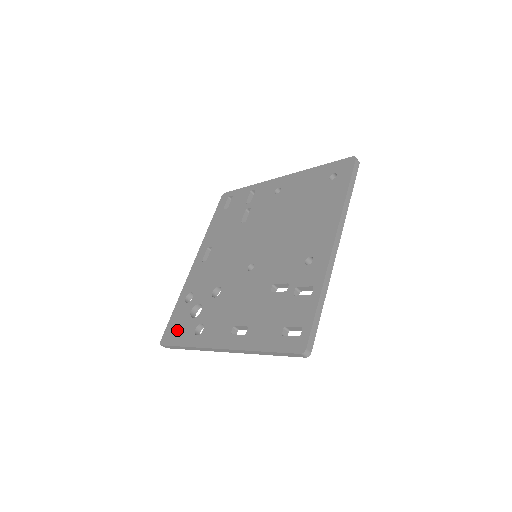
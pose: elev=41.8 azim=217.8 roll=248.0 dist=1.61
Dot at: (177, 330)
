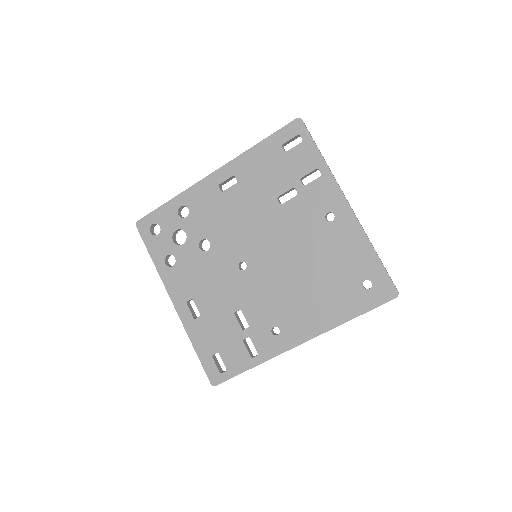
Dot at: occluded
